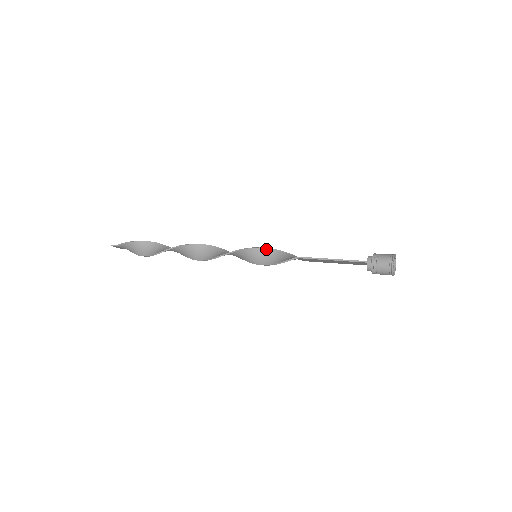
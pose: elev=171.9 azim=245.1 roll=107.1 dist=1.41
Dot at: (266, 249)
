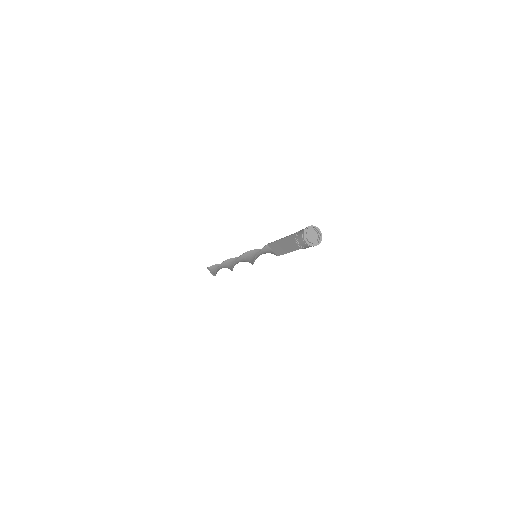
Dot at: occluded
